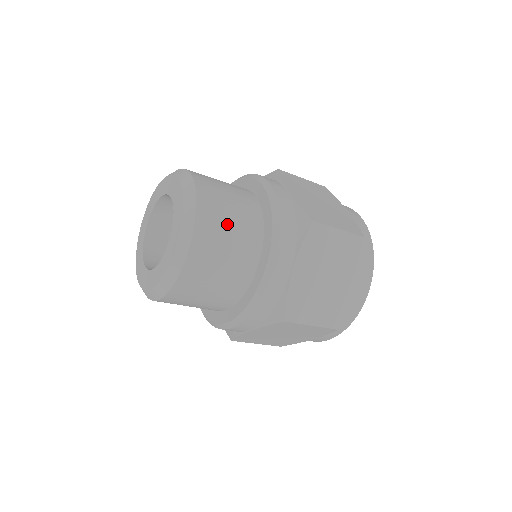
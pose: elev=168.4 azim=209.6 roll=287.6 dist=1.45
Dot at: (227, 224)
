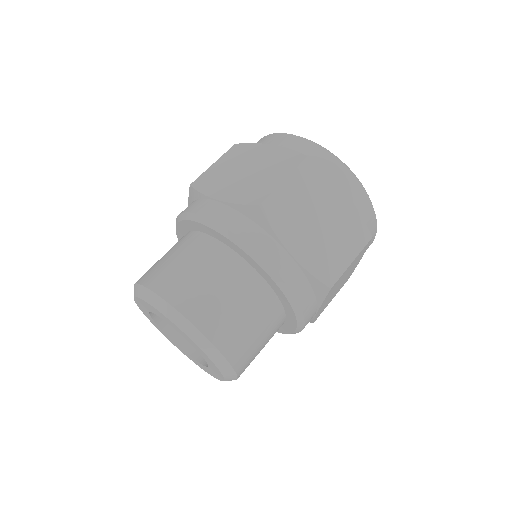
Dot at: (256, 341)
